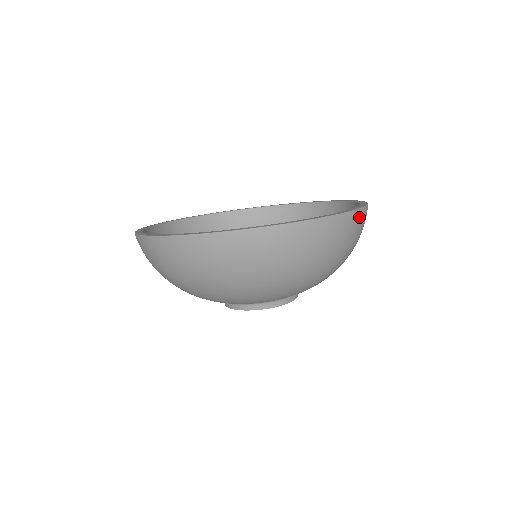
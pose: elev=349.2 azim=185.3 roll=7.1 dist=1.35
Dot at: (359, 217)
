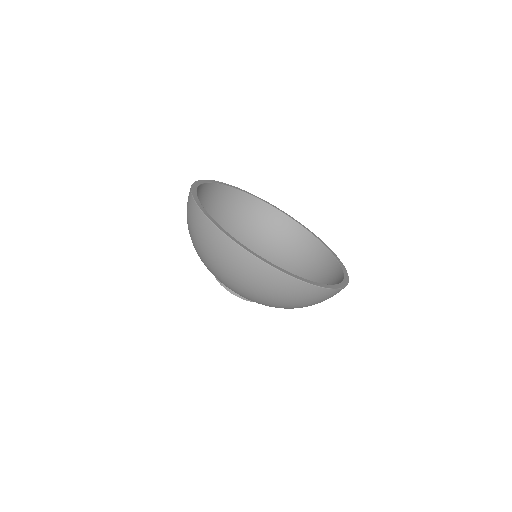
Dot at: occluded
